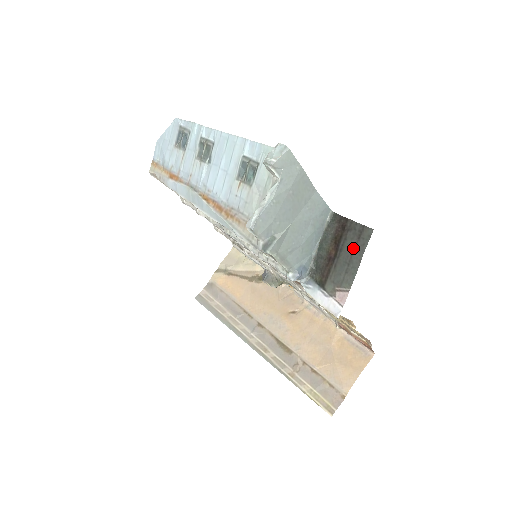
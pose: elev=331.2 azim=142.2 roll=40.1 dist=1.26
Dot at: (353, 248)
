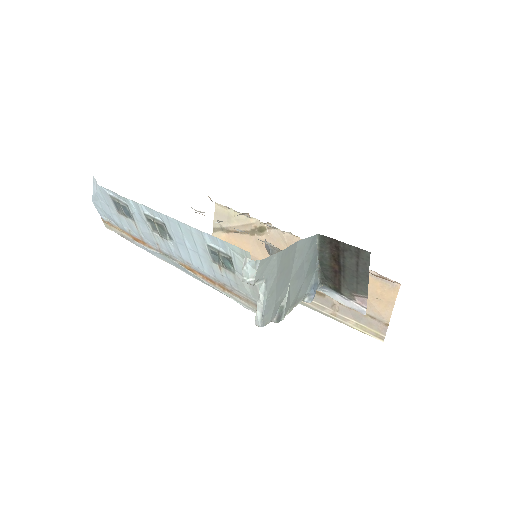
Dot at: (356, 266)
